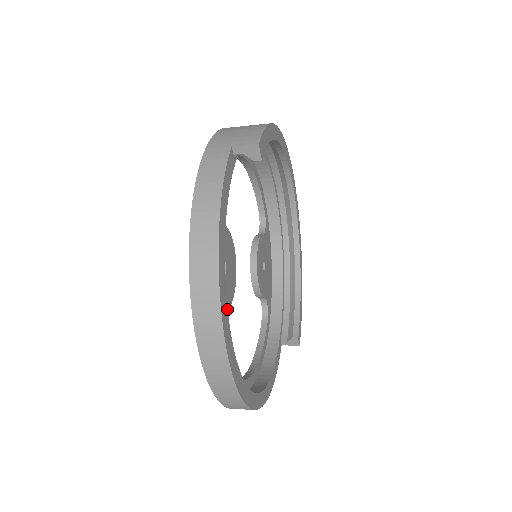
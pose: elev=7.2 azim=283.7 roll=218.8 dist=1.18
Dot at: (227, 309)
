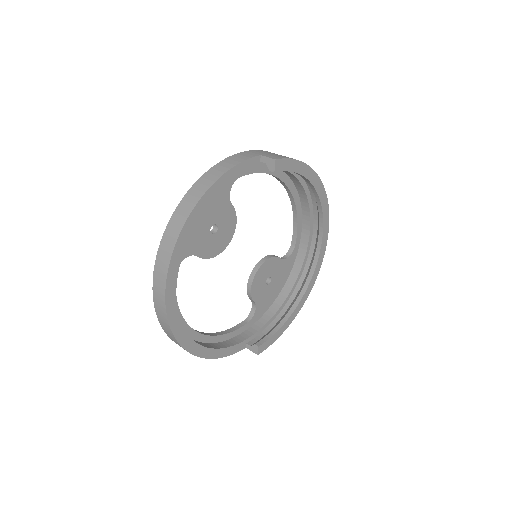
Dot at: occluded
